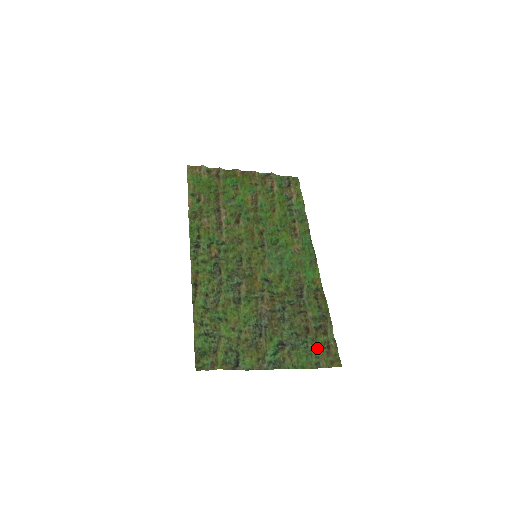
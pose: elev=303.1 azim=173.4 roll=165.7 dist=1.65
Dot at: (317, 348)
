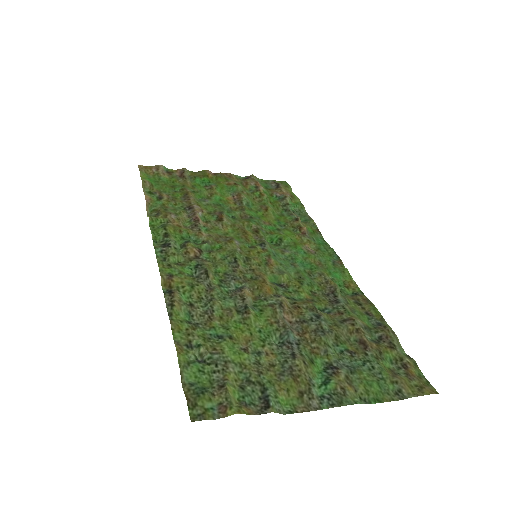
Dot at: (388, 369)
